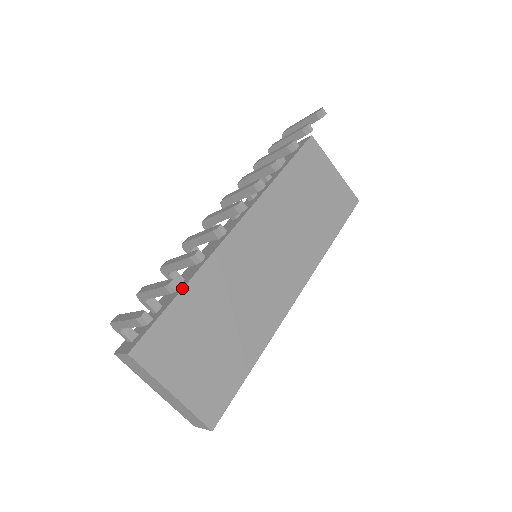
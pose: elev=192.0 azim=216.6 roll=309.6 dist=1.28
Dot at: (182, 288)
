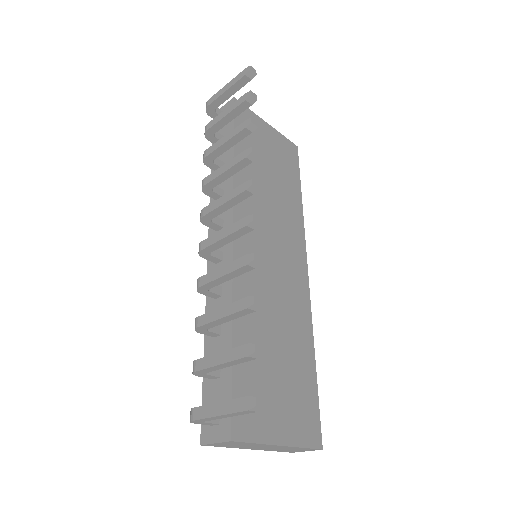
Dot at: (231, 337)
